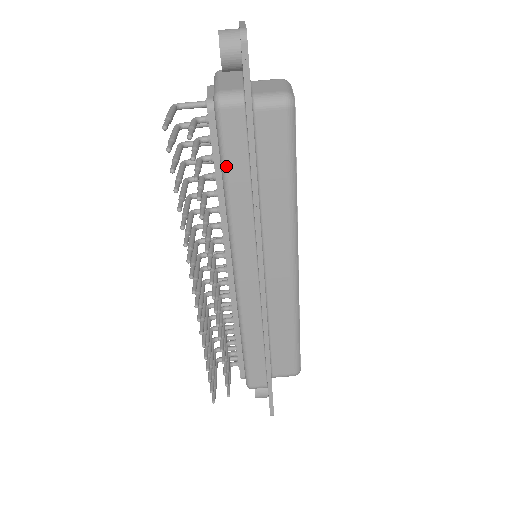
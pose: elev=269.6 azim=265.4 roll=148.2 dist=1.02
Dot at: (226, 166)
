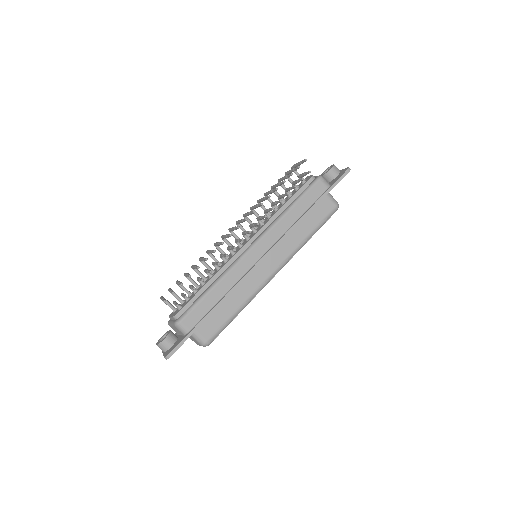
Dot at: (300, 199)
